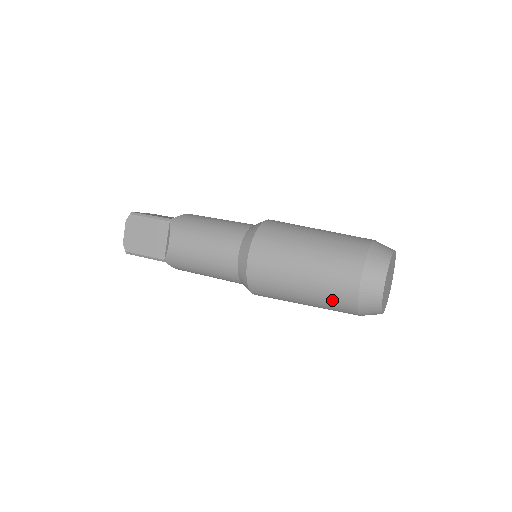
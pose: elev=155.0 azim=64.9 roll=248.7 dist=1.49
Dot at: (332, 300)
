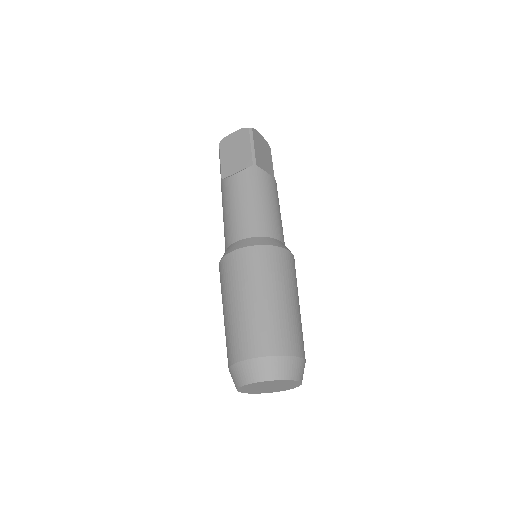
Dot at: occluded
